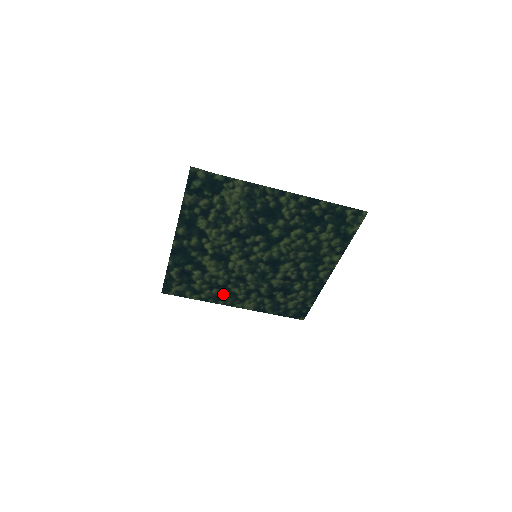
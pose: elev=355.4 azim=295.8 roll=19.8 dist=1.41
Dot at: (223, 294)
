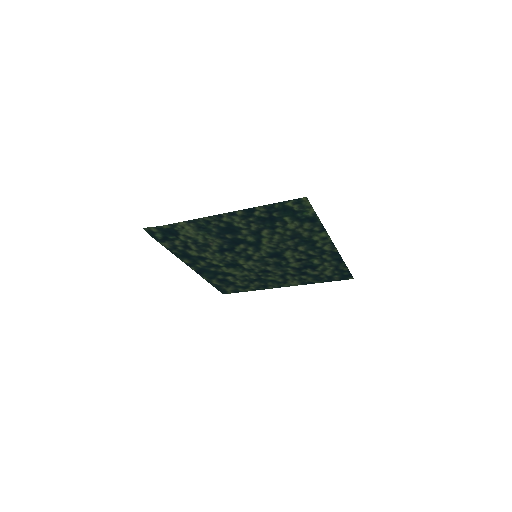
Dot at: (265, 283)
